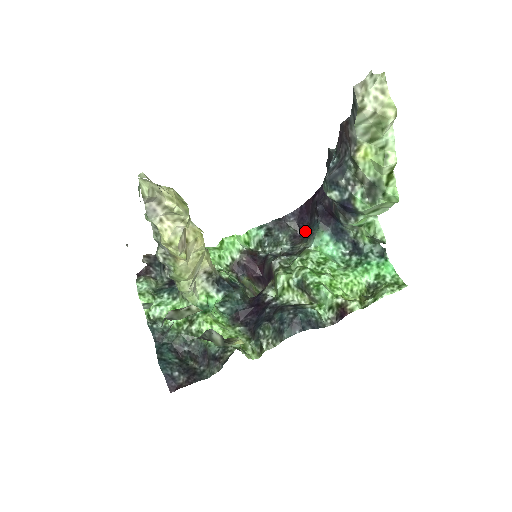
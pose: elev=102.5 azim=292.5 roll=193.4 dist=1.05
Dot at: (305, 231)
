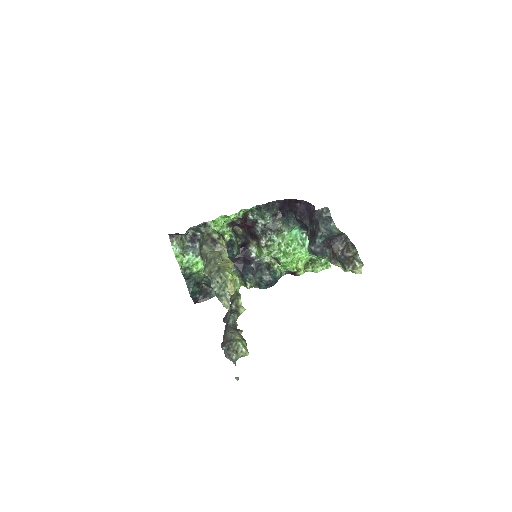
Dot at: (283, 213)
